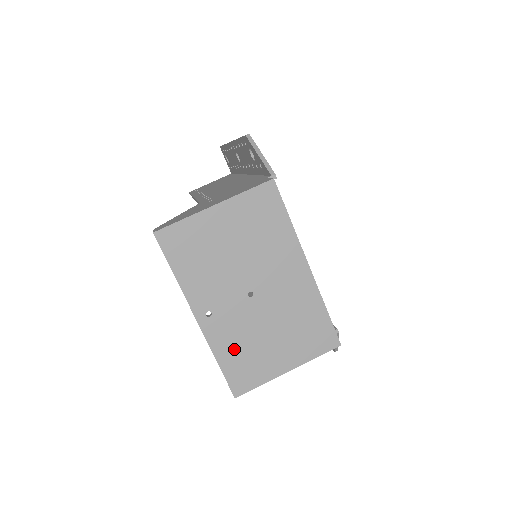
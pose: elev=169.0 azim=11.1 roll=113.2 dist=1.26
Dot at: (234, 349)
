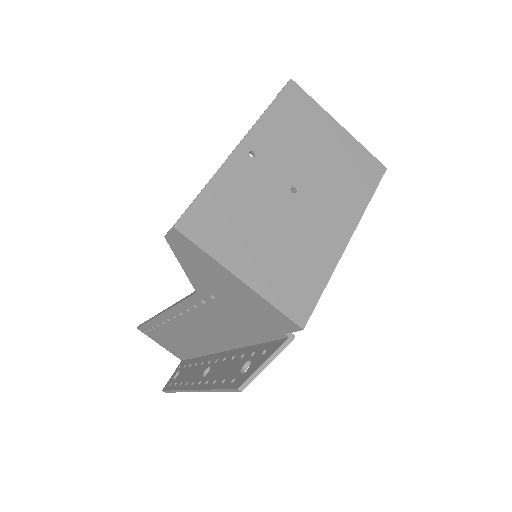
Dot at: (231, 198)
